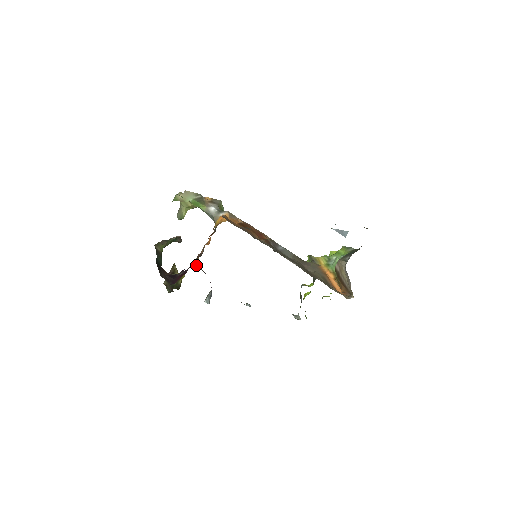
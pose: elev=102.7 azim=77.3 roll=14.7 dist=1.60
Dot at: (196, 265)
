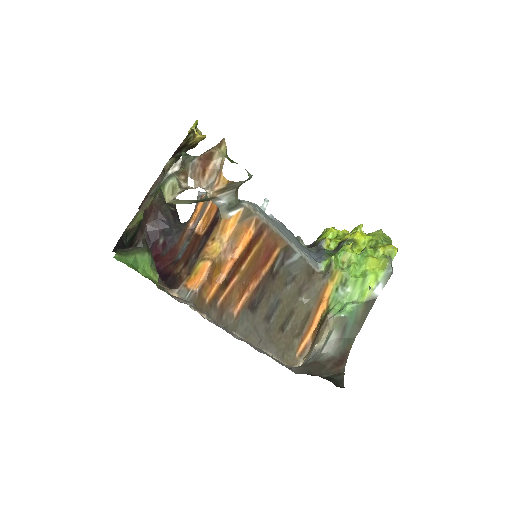
Dot at: occluded
